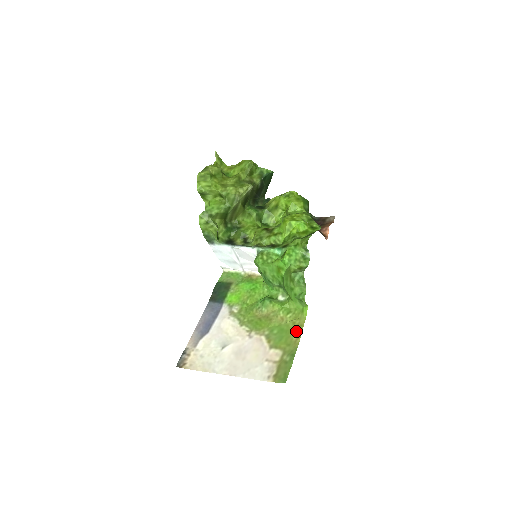
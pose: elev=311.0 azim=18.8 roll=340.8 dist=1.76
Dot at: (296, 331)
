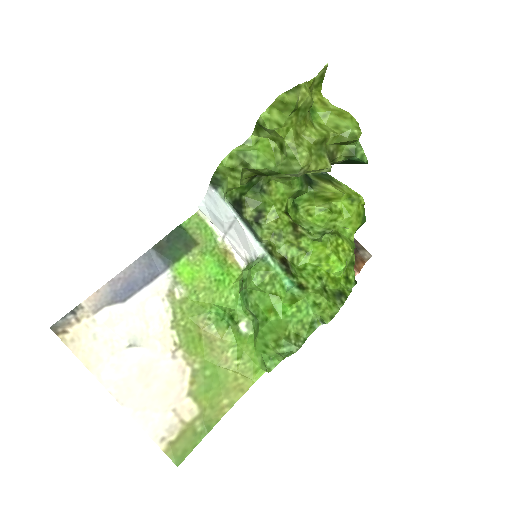
Dot at: (232, 394)
